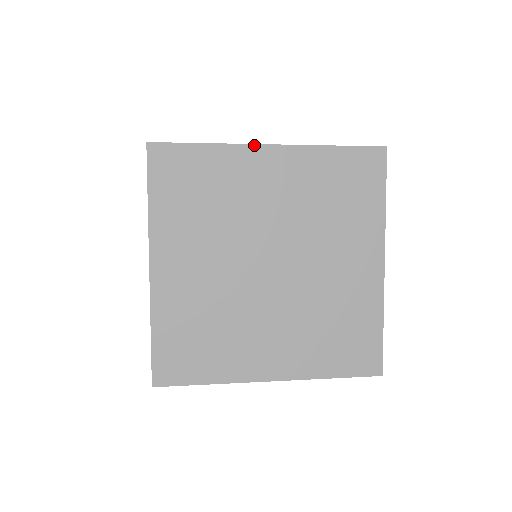
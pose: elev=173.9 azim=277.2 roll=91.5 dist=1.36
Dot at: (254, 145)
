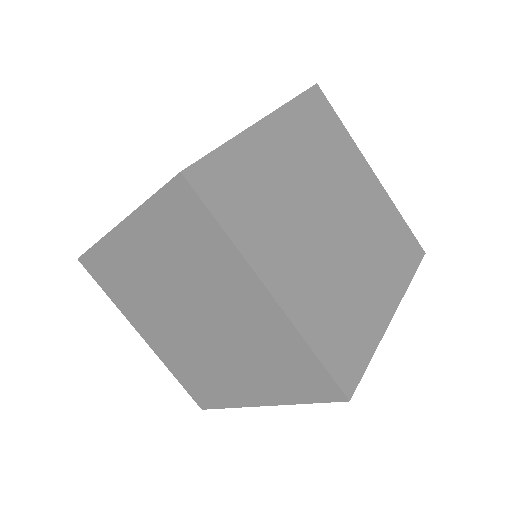
Dot at: (253, 126)
